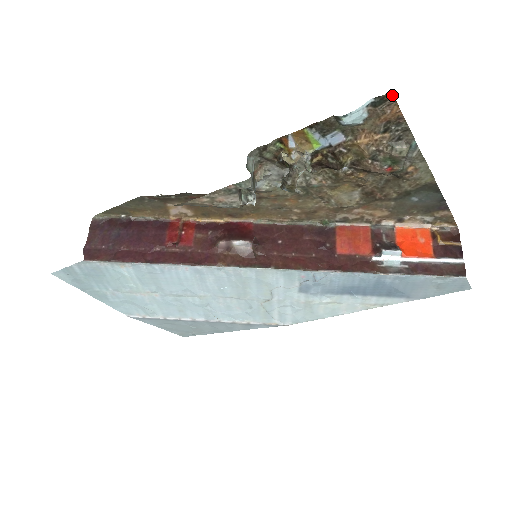
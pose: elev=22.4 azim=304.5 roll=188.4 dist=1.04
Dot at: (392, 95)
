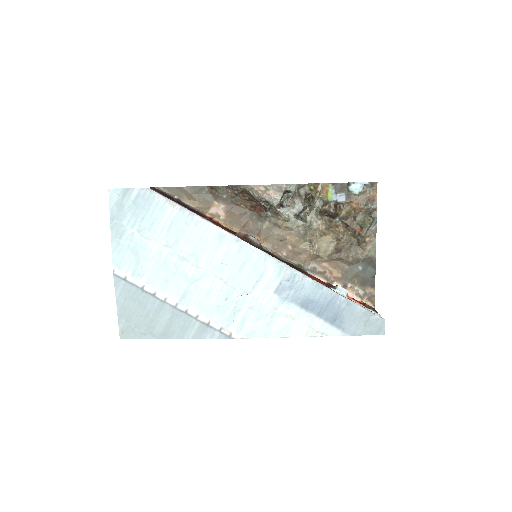
Dot at: occluded
